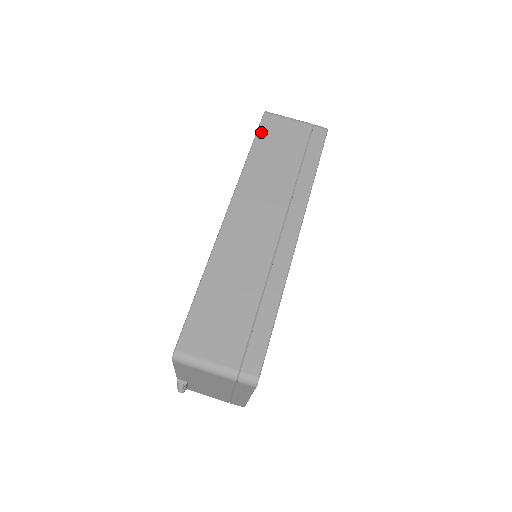
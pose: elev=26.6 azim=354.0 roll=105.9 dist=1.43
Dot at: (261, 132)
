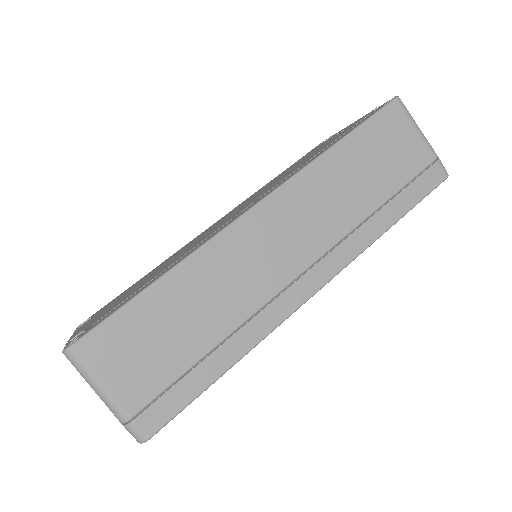
Dot at: (373, 123)
